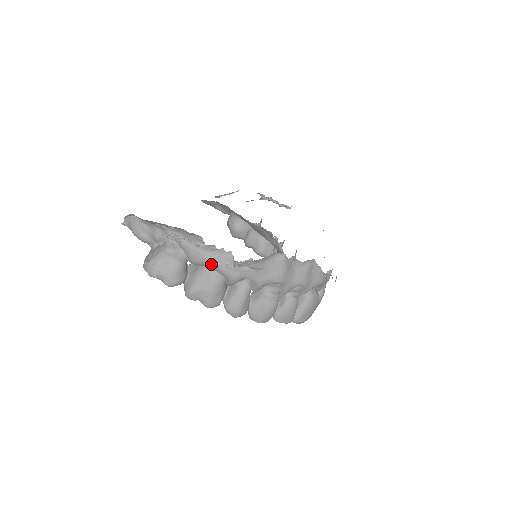
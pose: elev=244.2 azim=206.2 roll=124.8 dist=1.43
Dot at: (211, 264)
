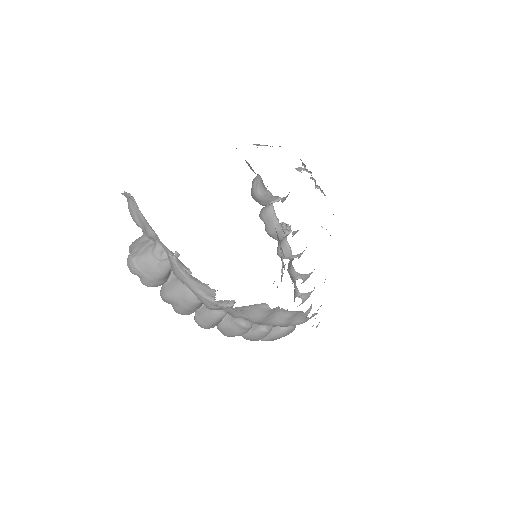
Dot at: (191, 290)
